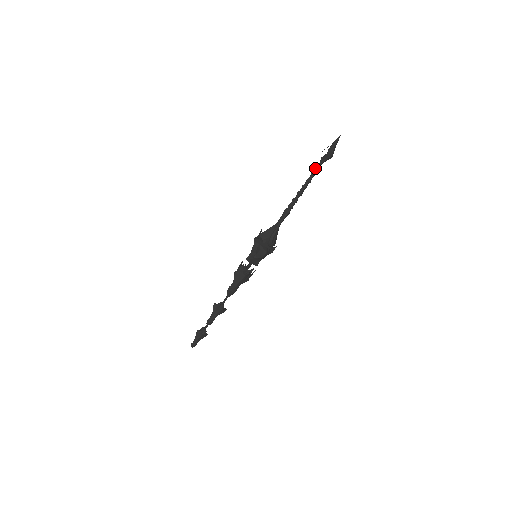
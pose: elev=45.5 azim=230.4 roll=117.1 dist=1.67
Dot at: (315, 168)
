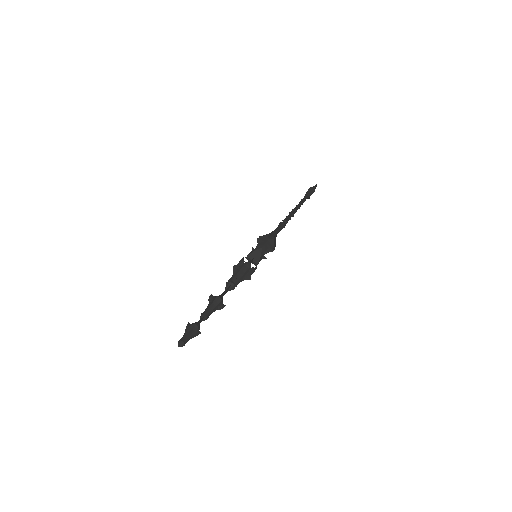
Dot at: (301, 199)
